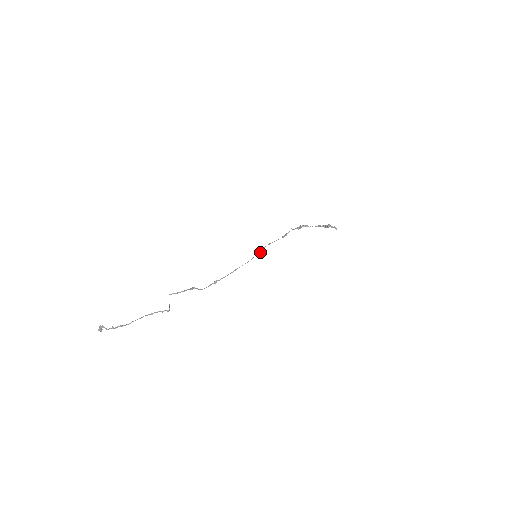
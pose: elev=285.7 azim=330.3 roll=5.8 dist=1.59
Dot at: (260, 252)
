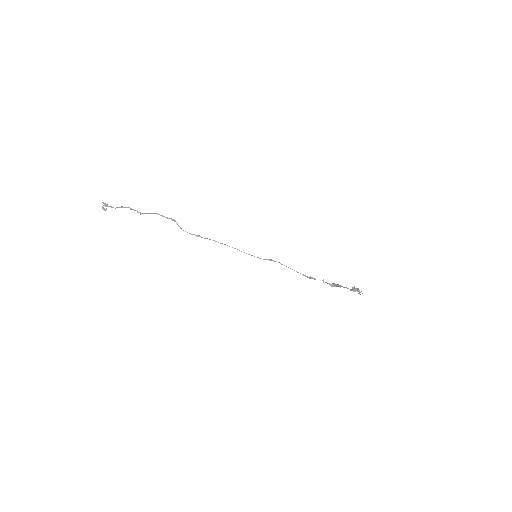
Dot at: (265, 259)
